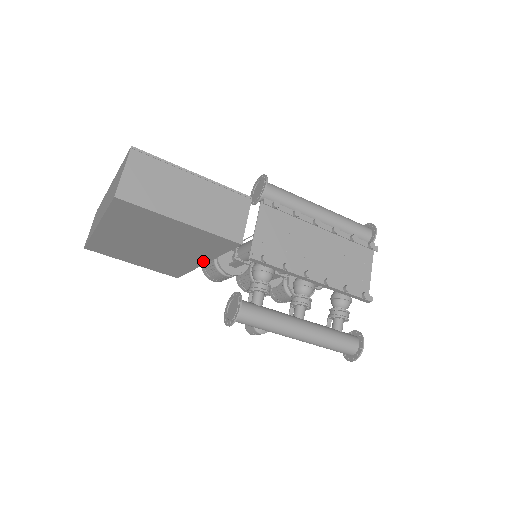
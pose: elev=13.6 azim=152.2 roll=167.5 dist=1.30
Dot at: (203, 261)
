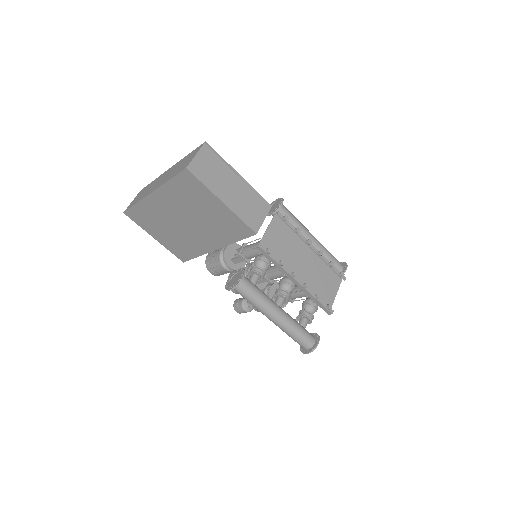
Dot at: (217, 246)
